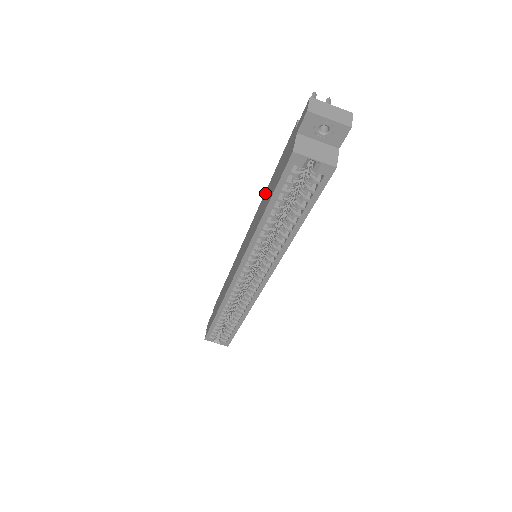
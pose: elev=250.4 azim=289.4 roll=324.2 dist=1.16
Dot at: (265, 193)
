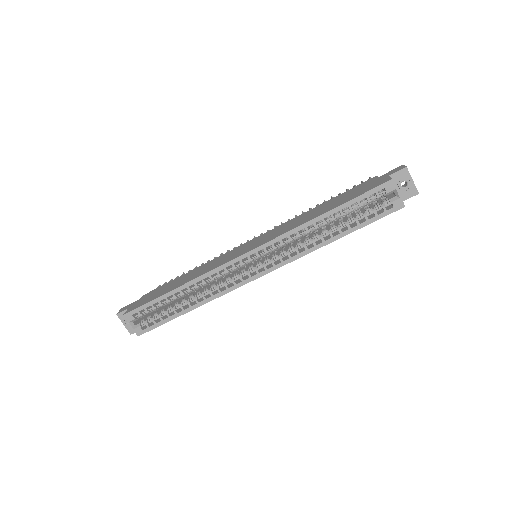
Dot at: (311, 210)
